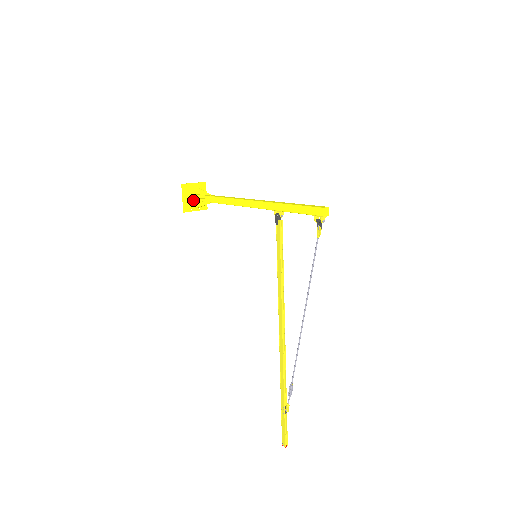
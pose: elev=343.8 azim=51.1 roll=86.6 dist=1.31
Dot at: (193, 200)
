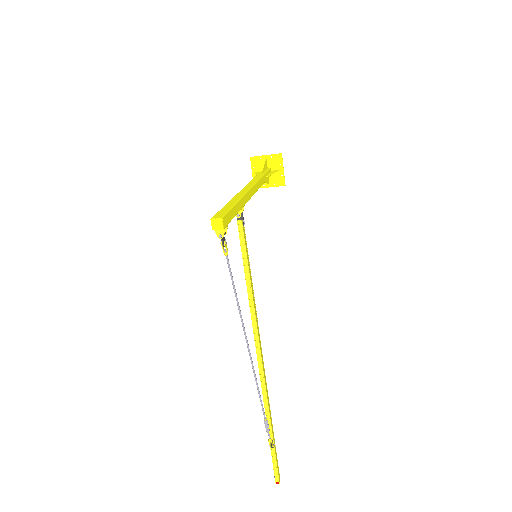
Dot at: occluded
